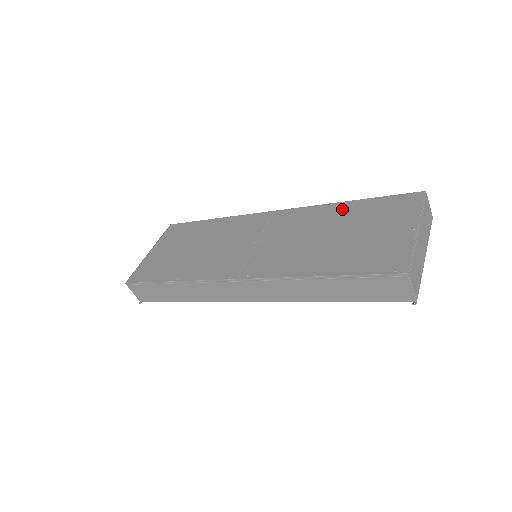
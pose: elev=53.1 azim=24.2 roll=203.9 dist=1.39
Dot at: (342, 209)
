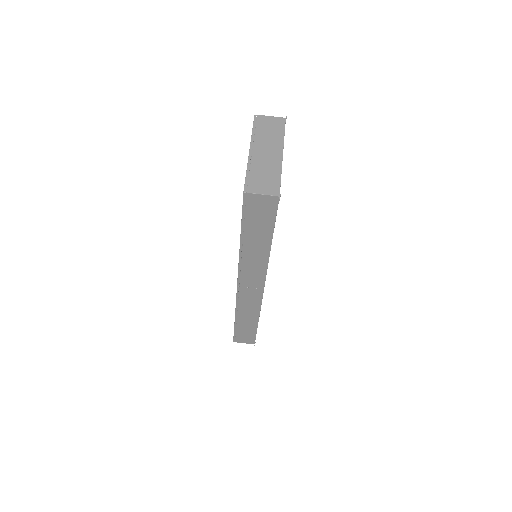
Dot at: occluded
